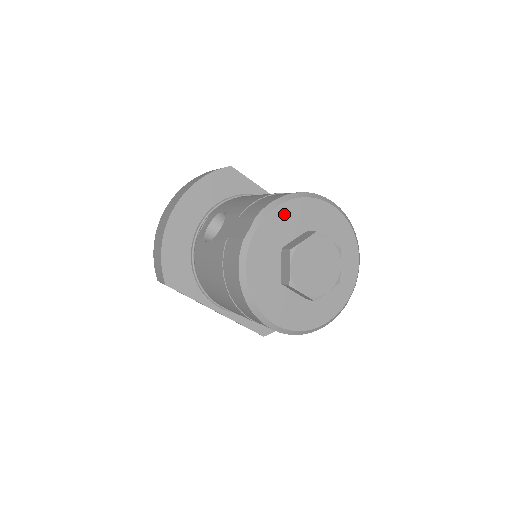
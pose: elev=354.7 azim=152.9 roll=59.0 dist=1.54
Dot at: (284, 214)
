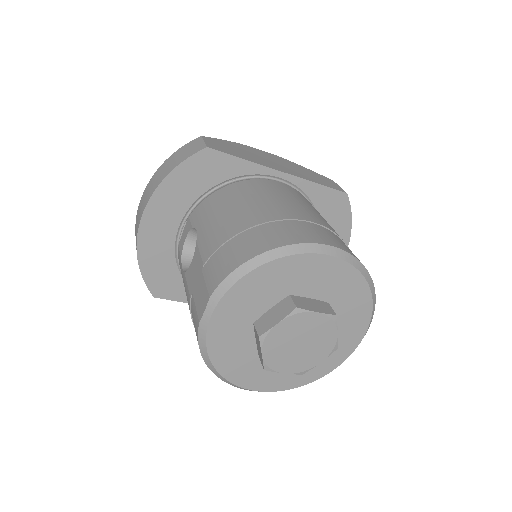
Dot at: (251, 286)
